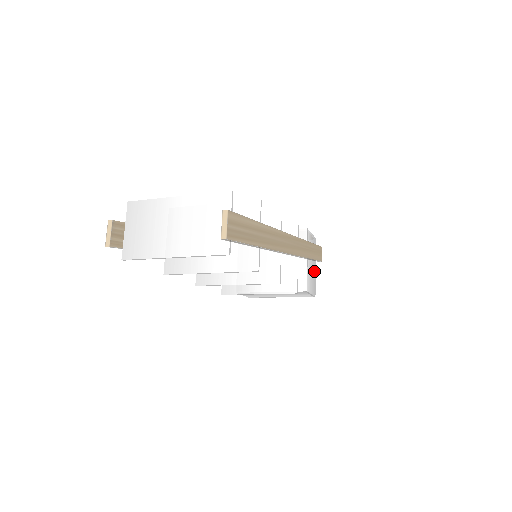
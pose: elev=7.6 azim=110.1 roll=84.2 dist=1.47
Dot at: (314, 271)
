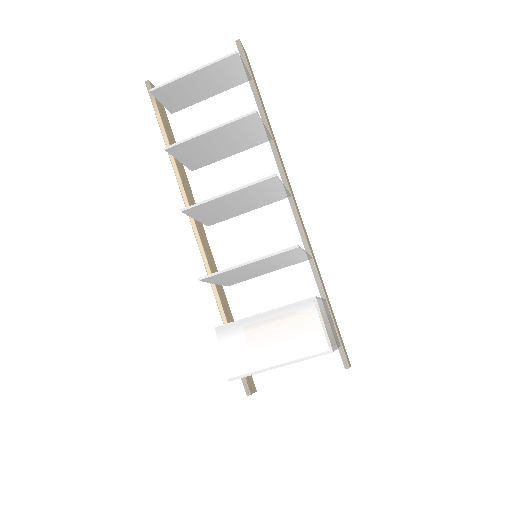
Dot at: (334, 342)
